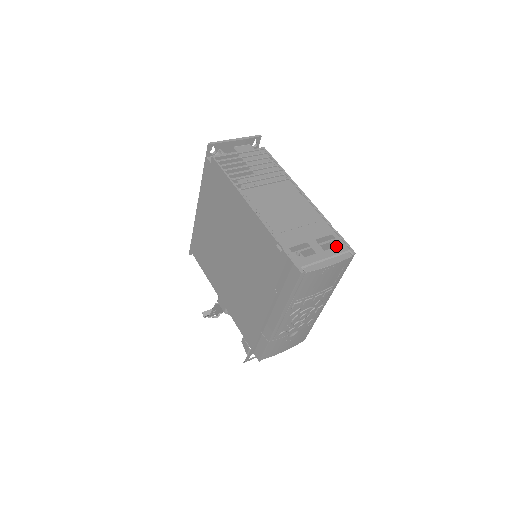
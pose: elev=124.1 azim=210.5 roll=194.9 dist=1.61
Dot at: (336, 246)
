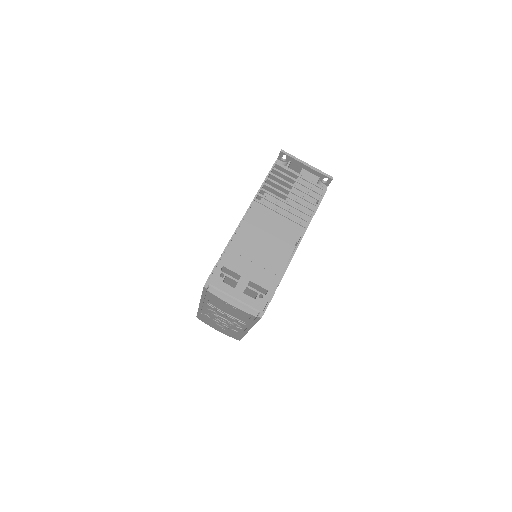
Dot at: (257, 299)
